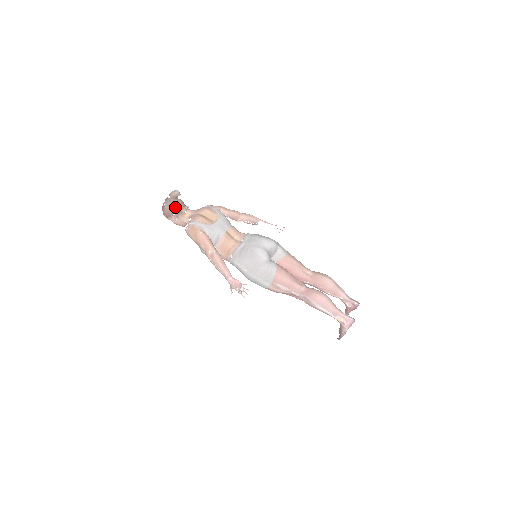
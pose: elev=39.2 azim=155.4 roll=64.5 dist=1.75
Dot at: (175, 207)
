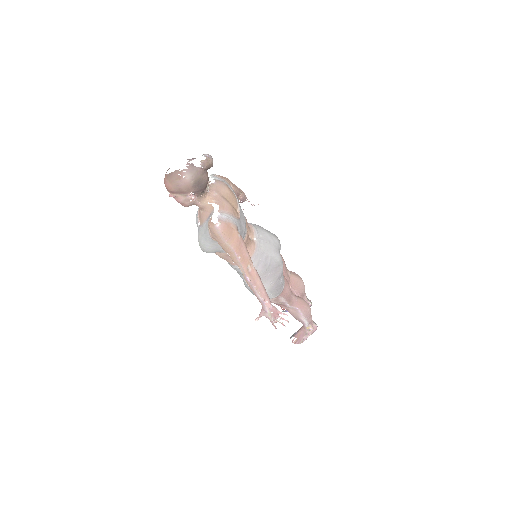
Dot at: (202, 184)
